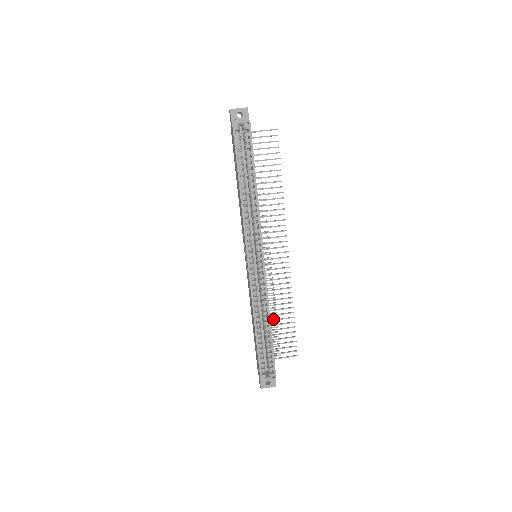
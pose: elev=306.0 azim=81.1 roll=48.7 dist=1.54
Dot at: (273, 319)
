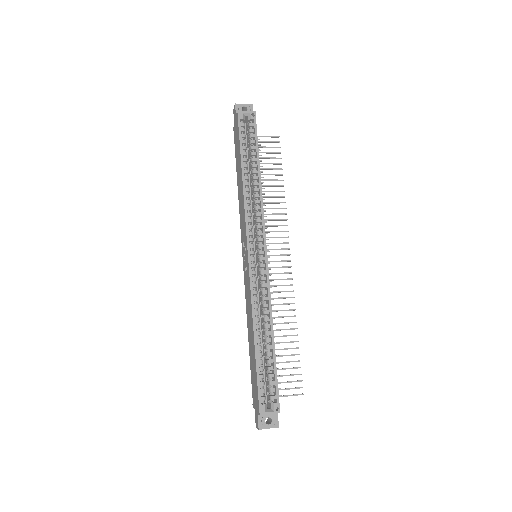
Dot at: occluded
